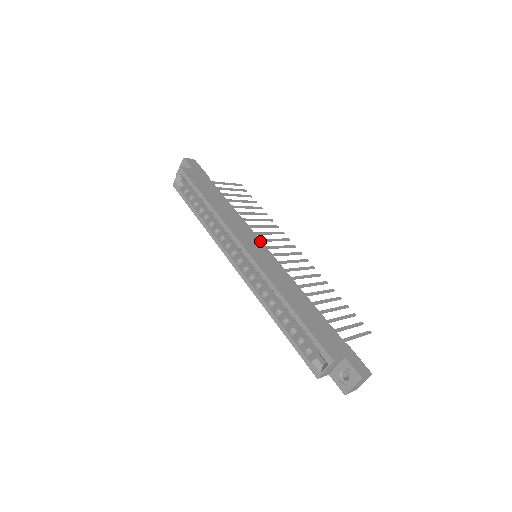
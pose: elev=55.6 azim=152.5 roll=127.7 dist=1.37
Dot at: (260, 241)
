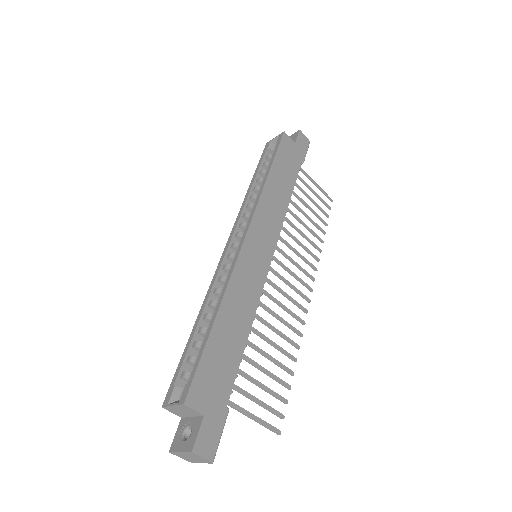
Dot at: (274, 247)
